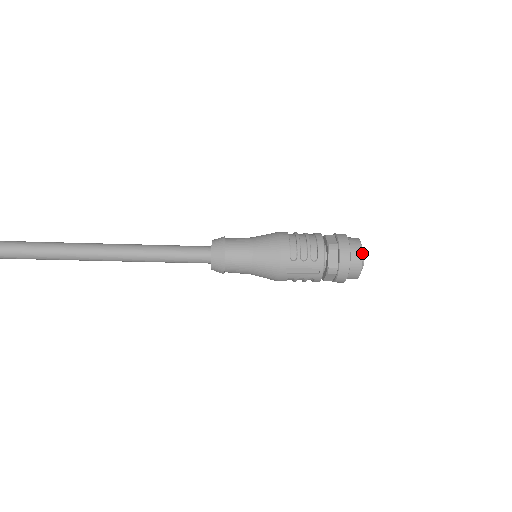
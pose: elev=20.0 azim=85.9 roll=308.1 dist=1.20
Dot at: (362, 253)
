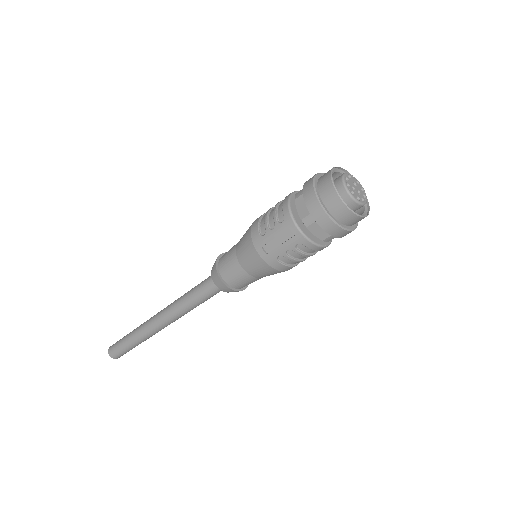
Dot at: (330, 178)
